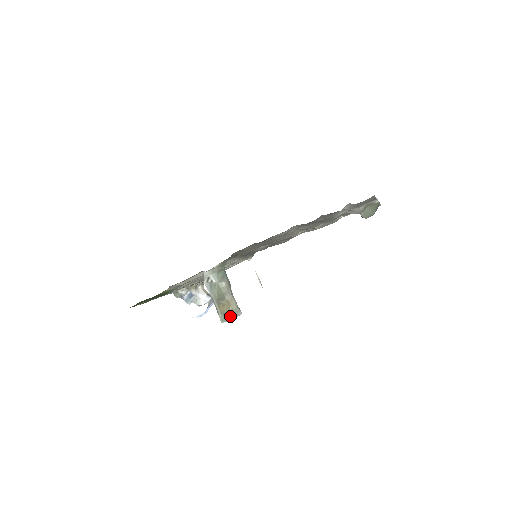
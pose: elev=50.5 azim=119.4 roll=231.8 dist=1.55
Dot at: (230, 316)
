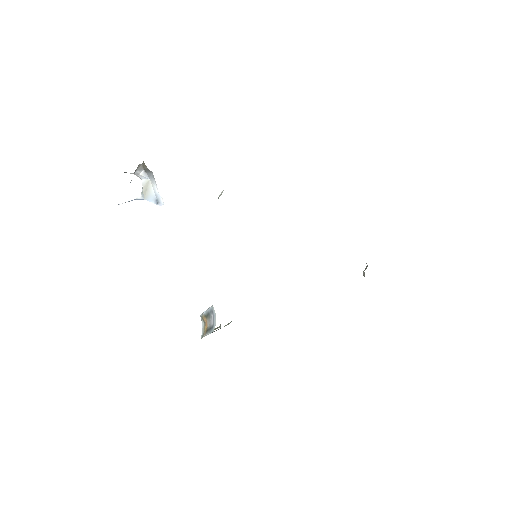
Dot at: occluded
